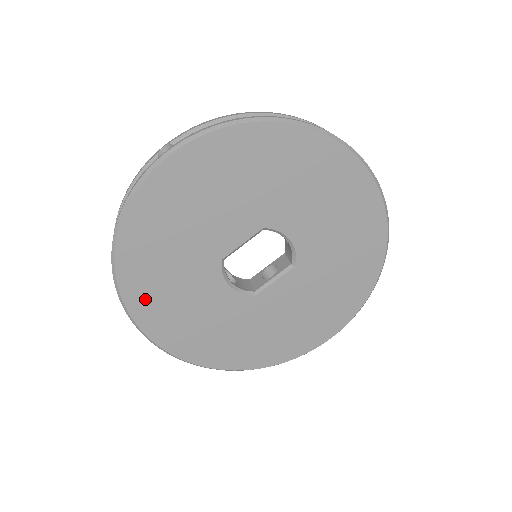
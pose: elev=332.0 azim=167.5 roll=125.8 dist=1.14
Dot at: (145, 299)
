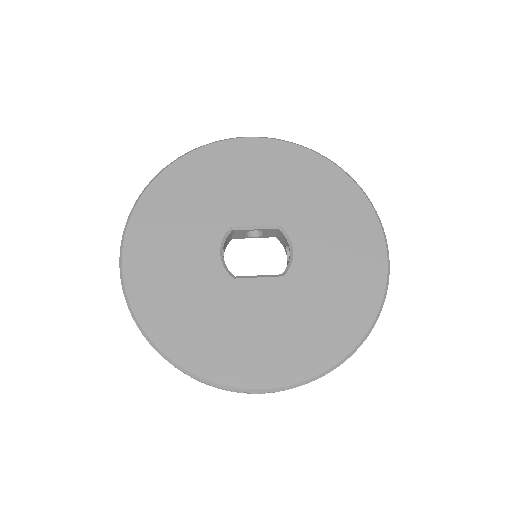
Dot at: (152, 215)
